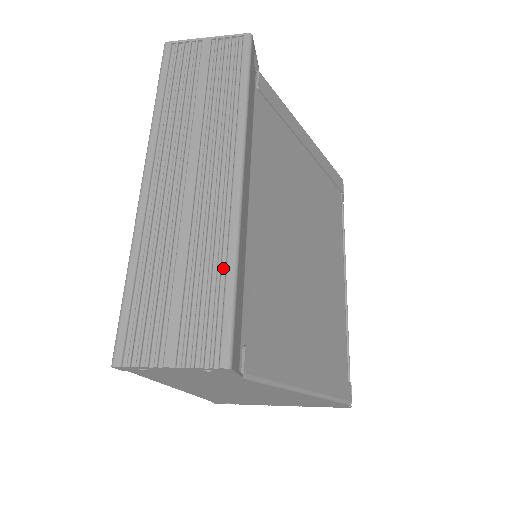
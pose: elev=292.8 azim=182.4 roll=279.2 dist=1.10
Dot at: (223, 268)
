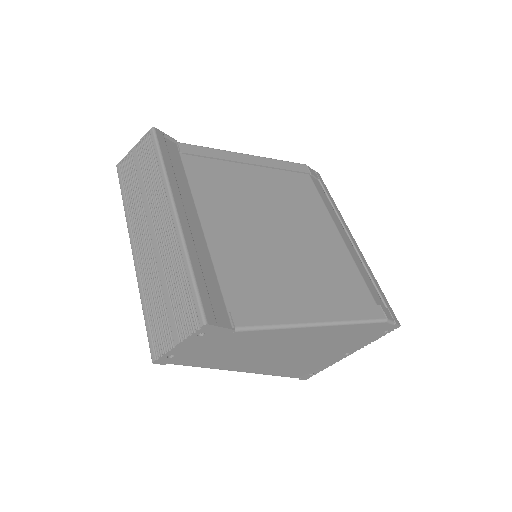
Dot at: (184, 271)
